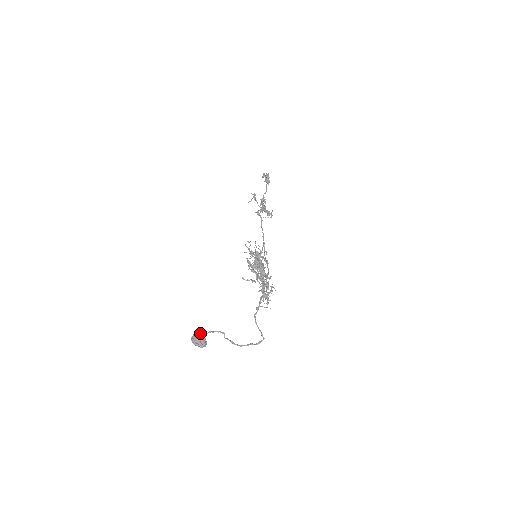
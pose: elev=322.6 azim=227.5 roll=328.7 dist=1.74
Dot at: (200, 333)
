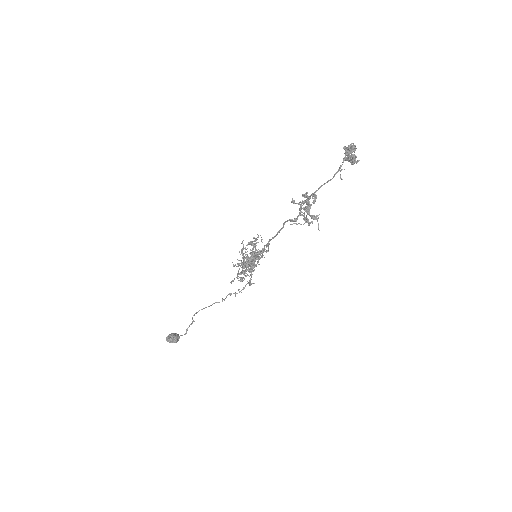
Dot at: (177, 339)
